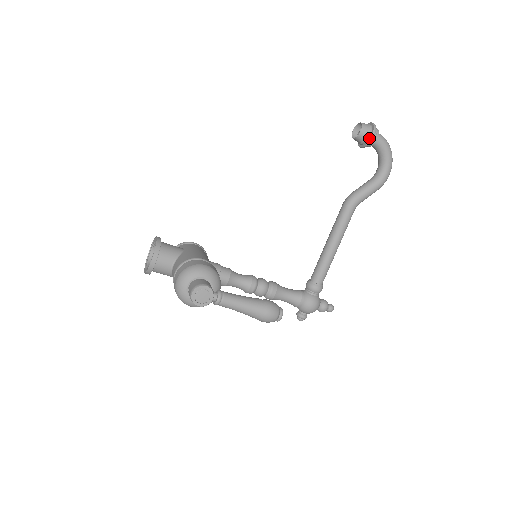
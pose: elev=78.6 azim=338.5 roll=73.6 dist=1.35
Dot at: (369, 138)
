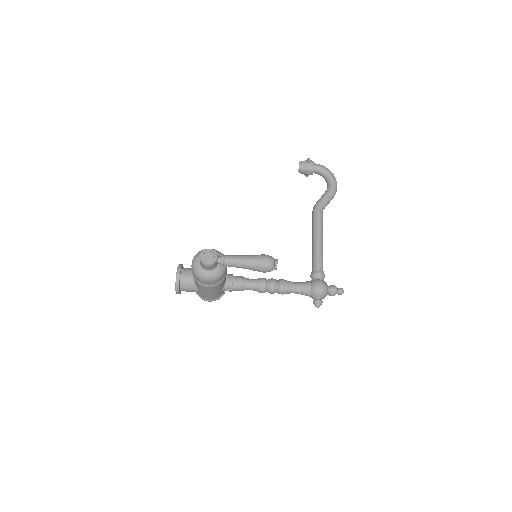
Dot at: (308, 165)
